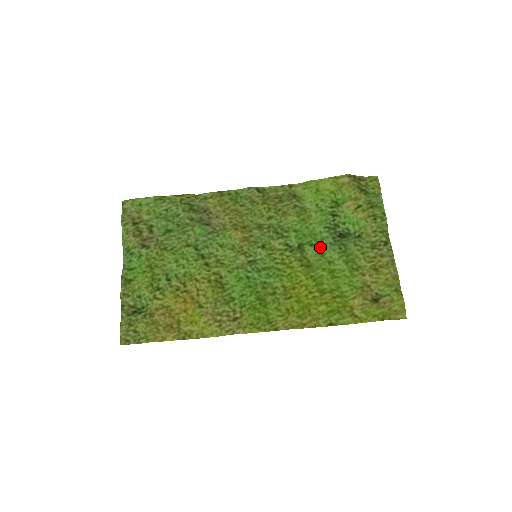
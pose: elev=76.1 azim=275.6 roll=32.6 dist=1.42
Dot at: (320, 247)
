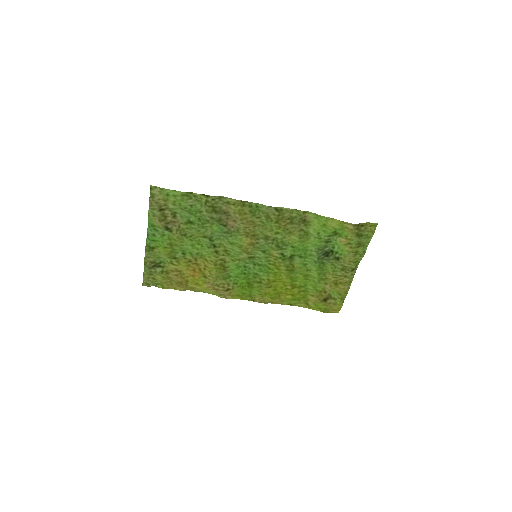
Dot at: (306, 259)
